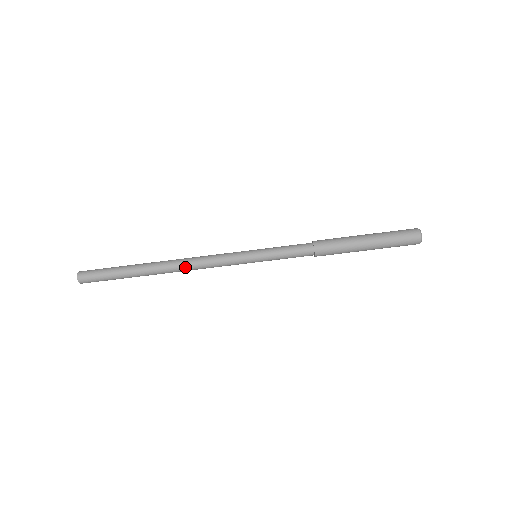
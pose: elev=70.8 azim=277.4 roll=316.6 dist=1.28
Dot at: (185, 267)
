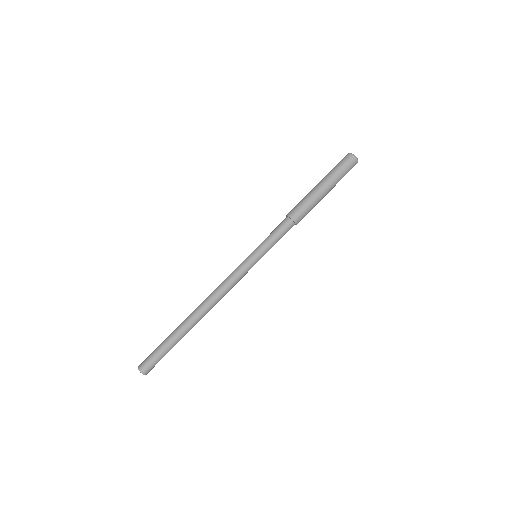
Dot at: (209, 299)
